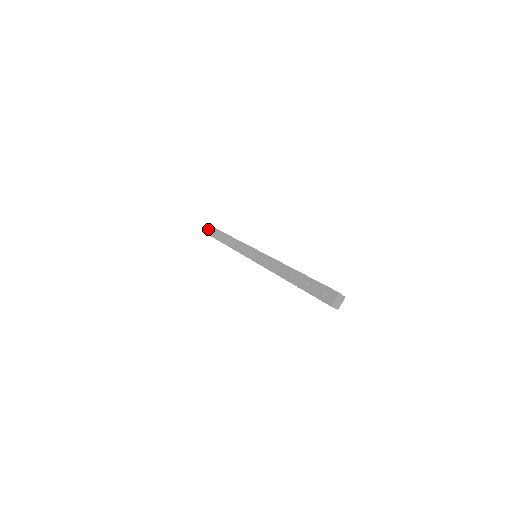
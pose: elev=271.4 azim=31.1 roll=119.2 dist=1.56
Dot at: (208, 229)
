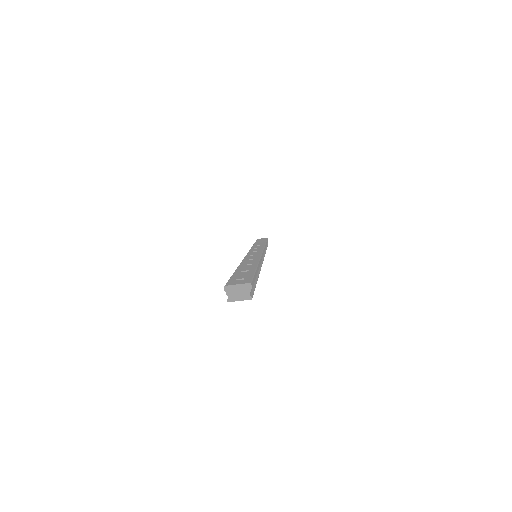
Dot at: (263, 238)
